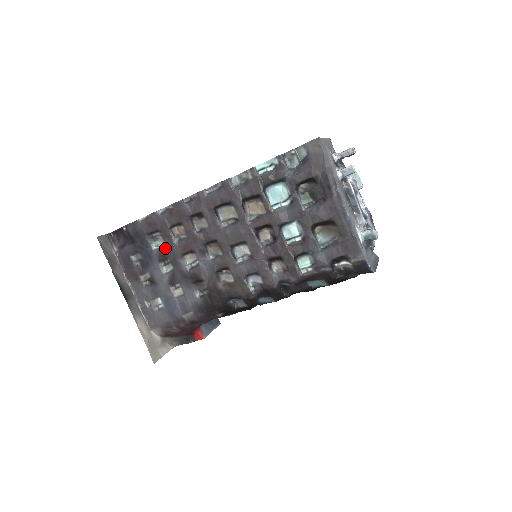
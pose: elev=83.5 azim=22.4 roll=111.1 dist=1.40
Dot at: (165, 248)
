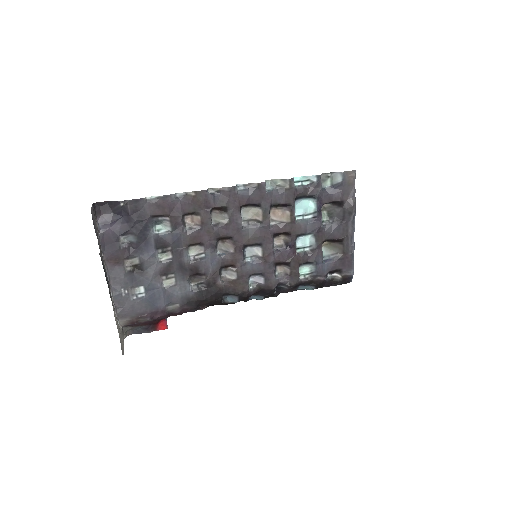
Dot at: (170, 235)
